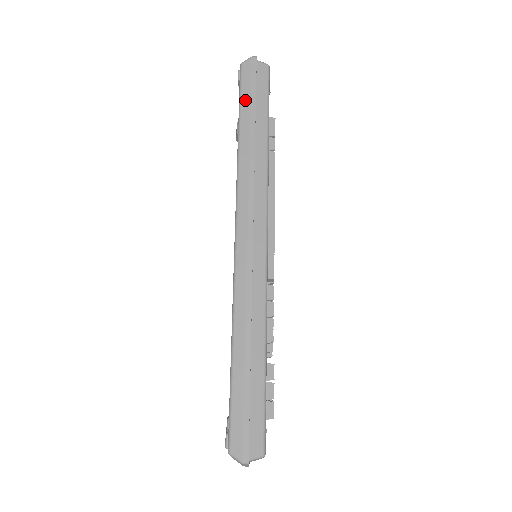
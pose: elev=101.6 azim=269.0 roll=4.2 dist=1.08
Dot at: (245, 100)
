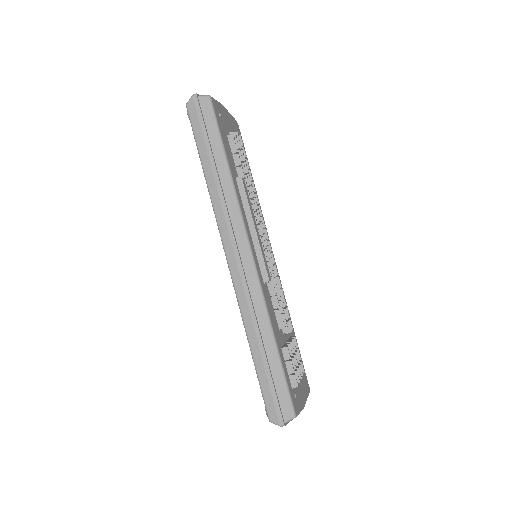
Dot at: (199, 140)
